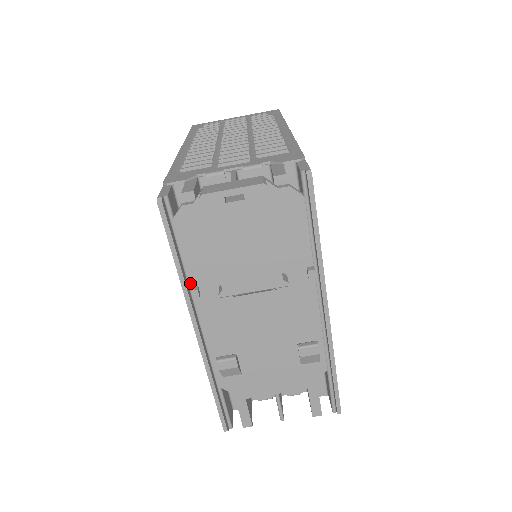
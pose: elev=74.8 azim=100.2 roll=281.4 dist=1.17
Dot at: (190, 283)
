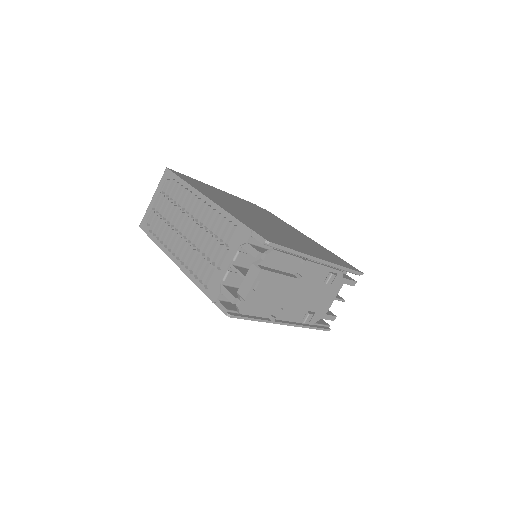
Dot at: occluded
